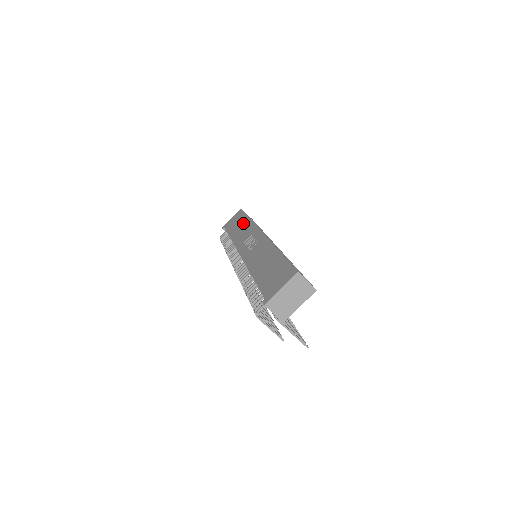
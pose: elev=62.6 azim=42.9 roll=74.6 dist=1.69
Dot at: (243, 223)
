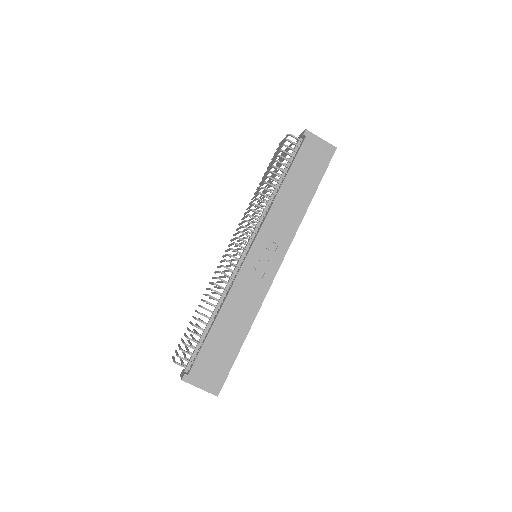
Dot at: (303, 195)
